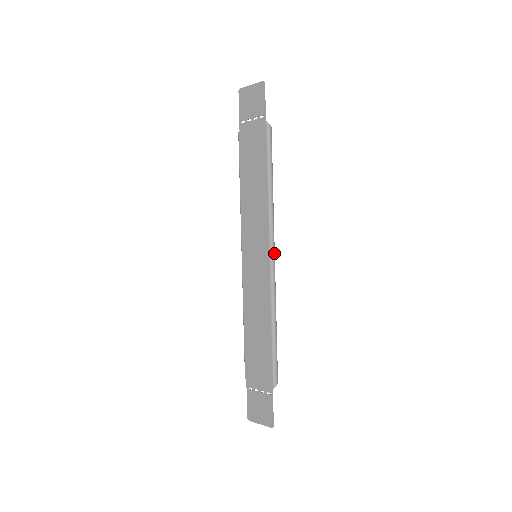
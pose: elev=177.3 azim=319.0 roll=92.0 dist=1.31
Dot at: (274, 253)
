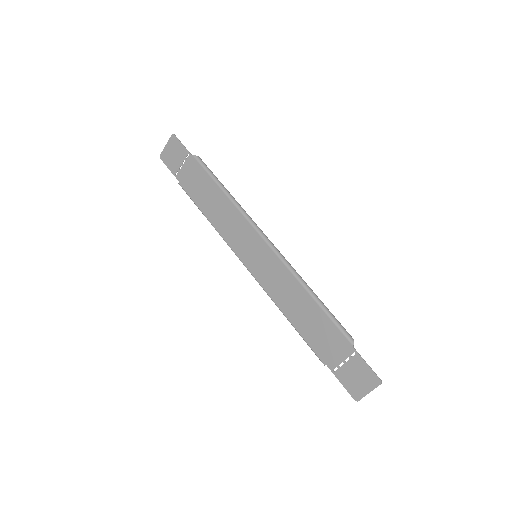
Dot at: (267, 238)
